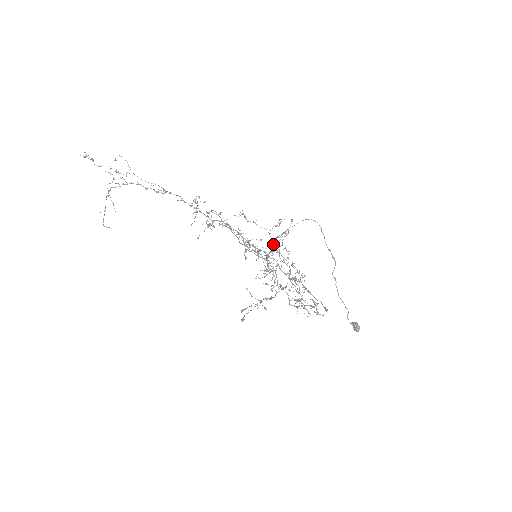
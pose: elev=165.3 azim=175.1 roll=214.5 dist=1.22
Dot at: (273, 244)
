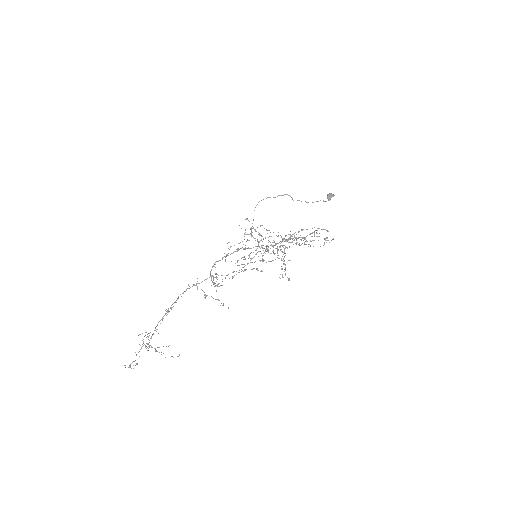
Dot at: occluded
